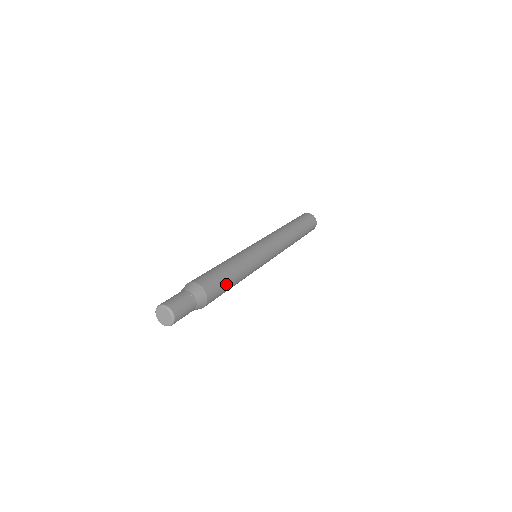
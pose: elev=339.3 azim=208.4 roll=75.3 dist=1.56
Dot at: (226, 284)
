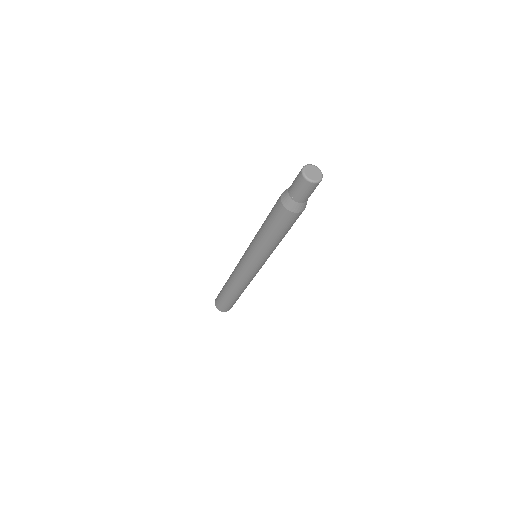
Dot at: occluded
